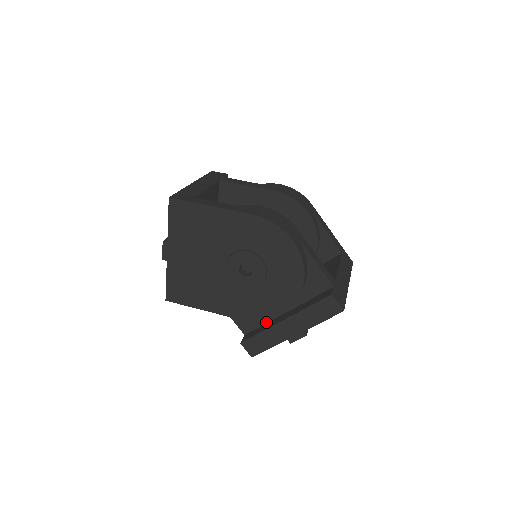
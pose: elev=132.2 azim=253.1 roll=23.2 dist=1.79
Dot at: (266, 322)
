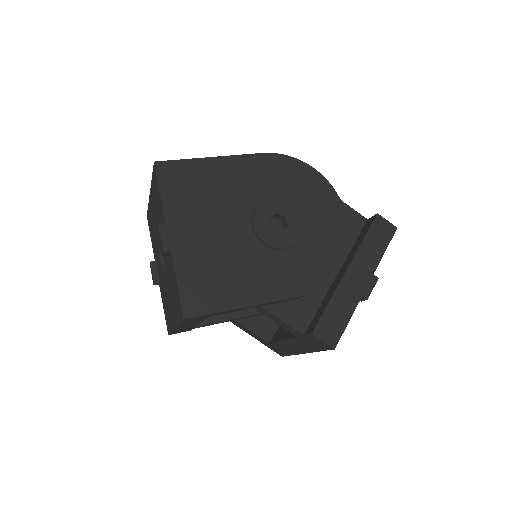
Dot at: (321, 300)
